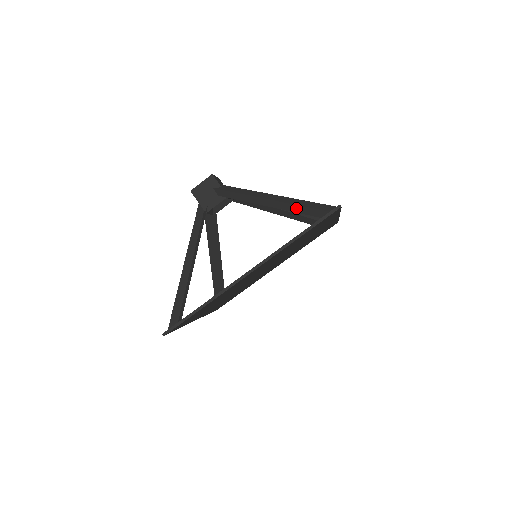
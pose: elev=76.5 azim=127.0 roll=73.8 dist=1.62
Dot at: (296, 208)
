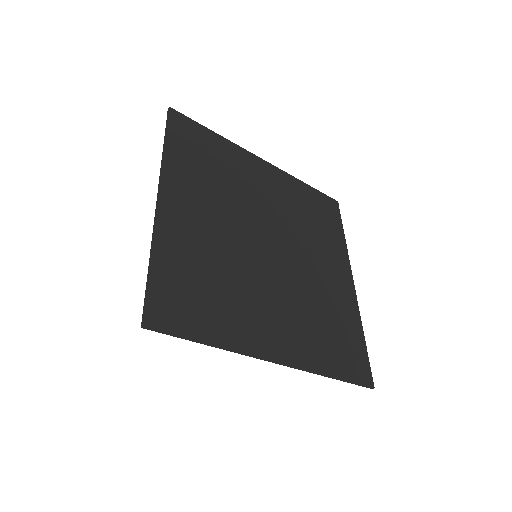
Dot at: occluded
